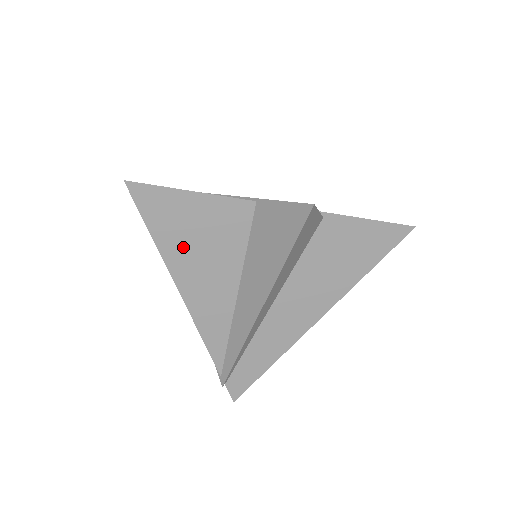
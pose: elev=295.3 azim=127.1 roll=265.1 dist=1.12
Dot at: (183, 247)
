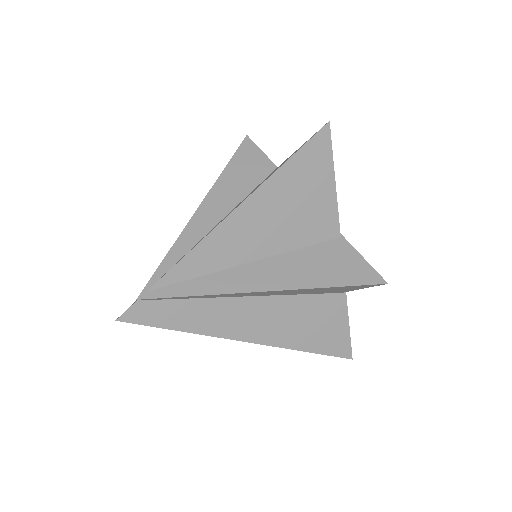
Dot at: (283, 194)
